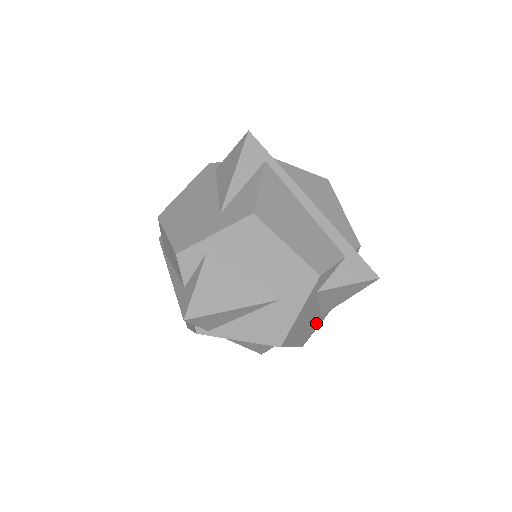
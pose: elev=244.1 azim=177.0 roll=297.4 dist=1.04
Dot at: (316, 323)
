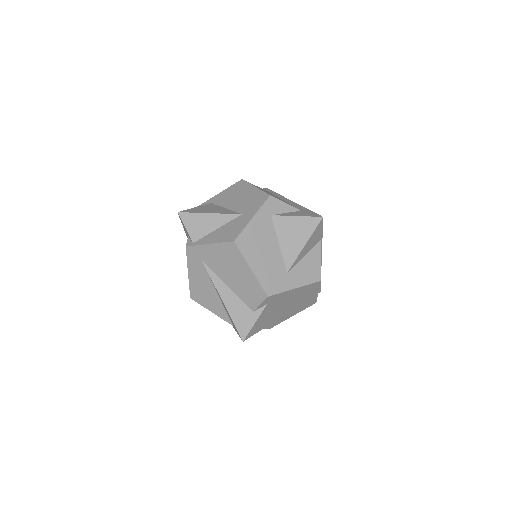
Dot at: (282, 278)
